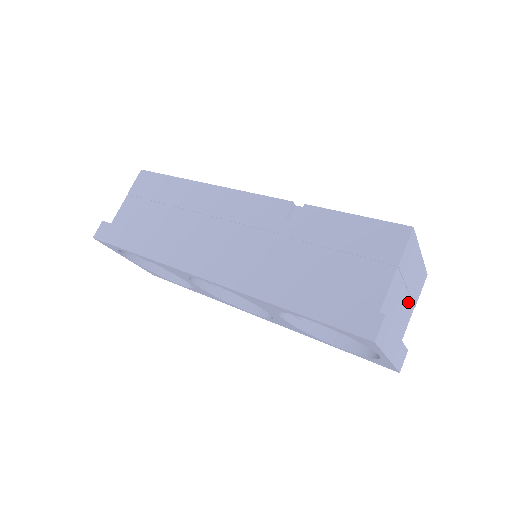
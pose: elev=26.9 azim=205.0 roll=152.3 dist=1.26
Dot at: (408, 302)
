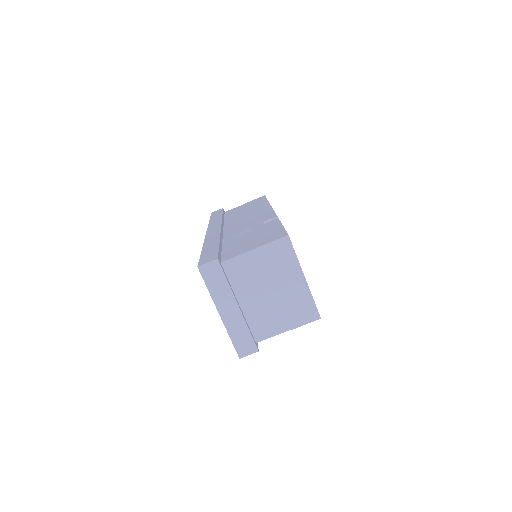
Dot at: (277, 309)
